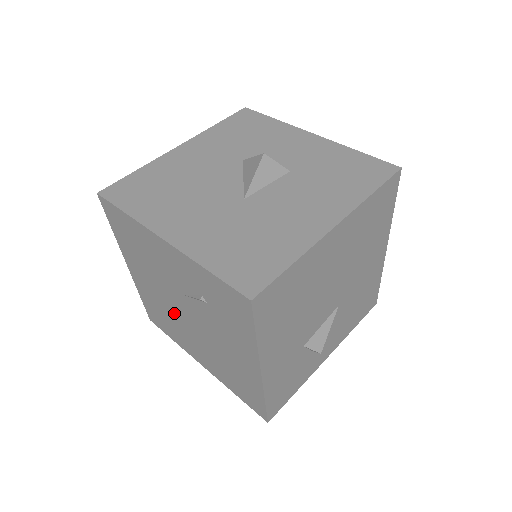
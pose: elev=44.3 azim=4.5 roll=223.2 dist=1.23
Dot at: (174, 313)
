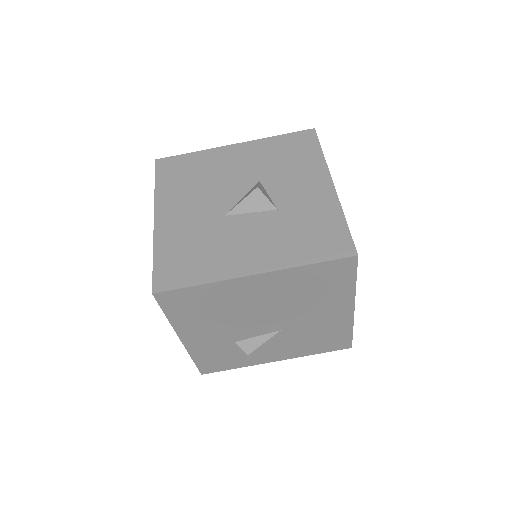
Dot at: occluded
